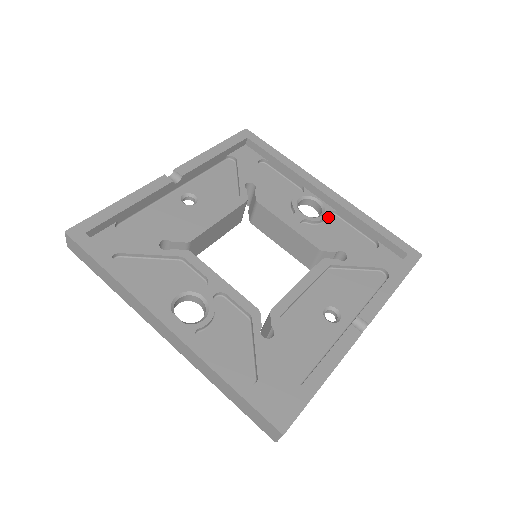
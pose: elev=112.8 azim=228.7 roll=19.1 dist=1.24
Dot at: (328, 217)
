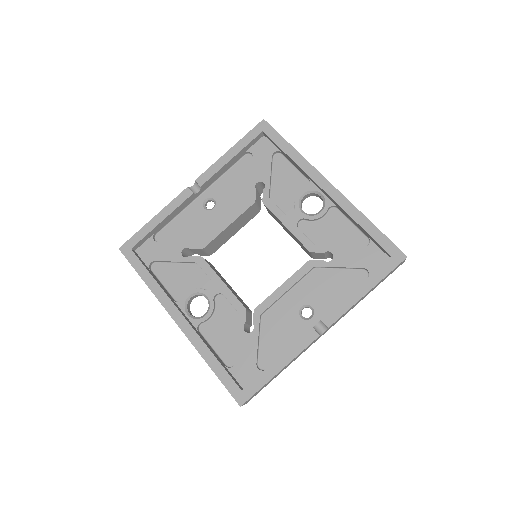
Dot at: (328, 212)
